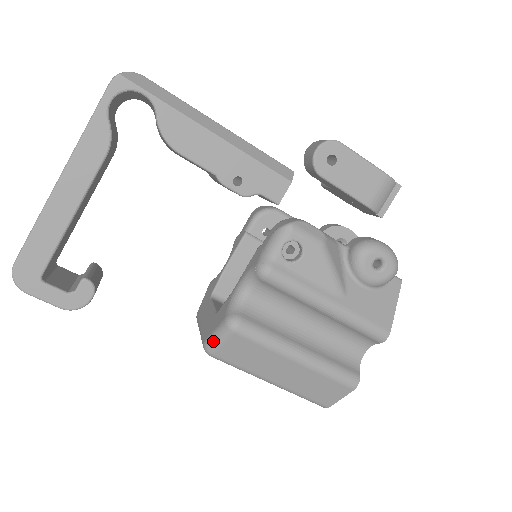
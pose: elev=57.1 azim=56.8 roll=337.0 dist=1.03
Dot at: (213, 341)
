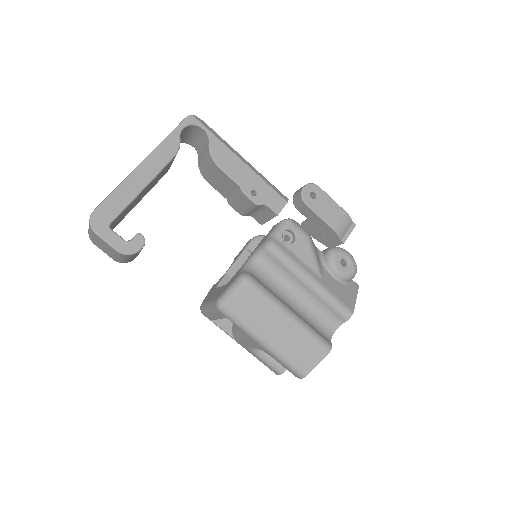
Dot at: (226, 294)
